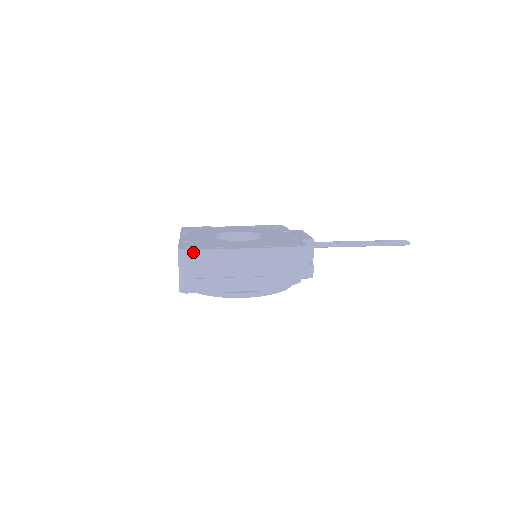
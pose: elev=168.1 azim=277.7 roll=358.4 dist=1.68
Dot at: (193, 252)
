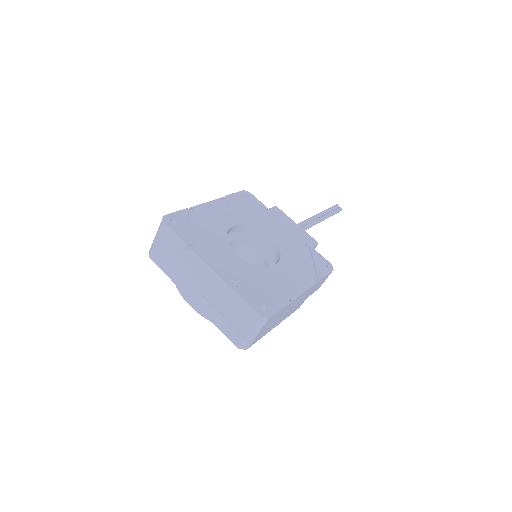
Dot at: (274, 316)
